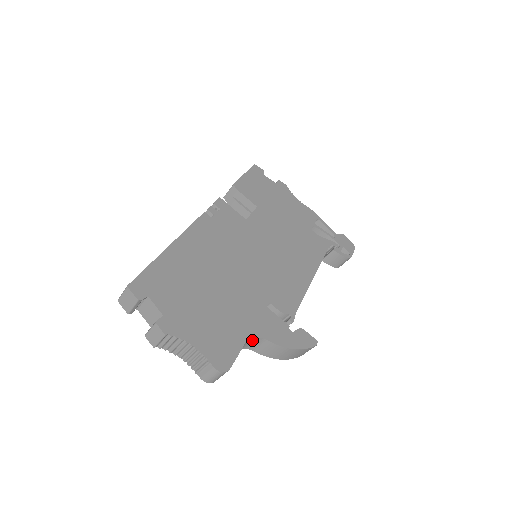
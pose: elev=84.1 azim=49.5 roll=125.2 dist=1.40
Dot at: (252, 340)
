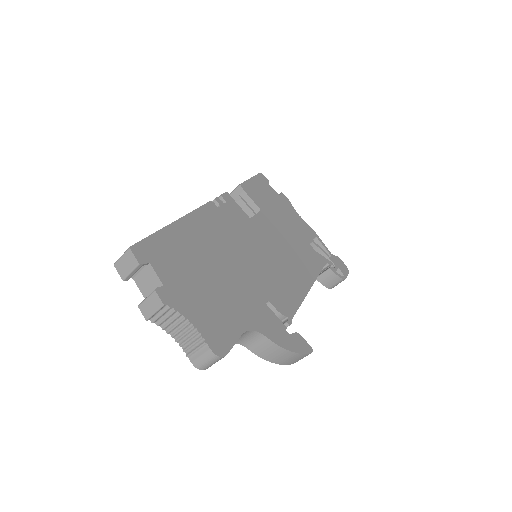
Dot at: (249, 333)
